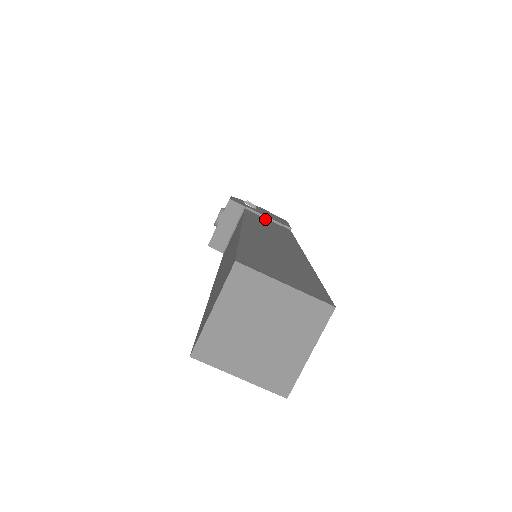
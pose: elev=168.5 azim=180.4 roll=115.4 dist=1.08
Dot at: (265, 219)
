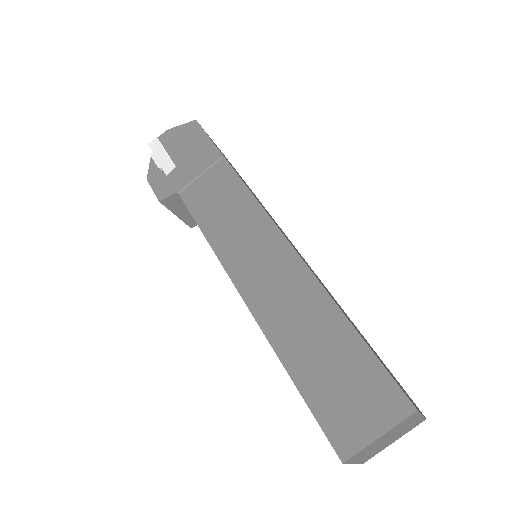
Dot at: (202, 185)
